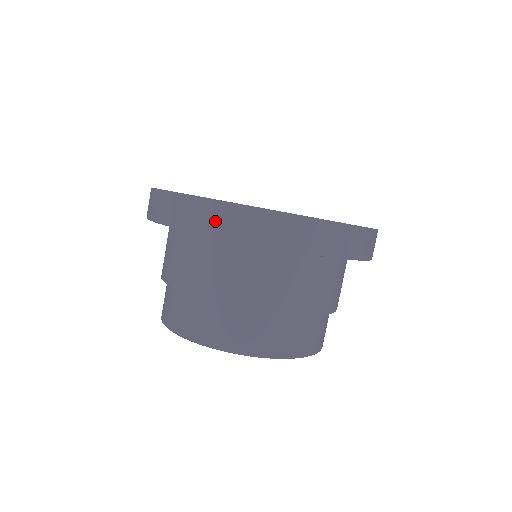
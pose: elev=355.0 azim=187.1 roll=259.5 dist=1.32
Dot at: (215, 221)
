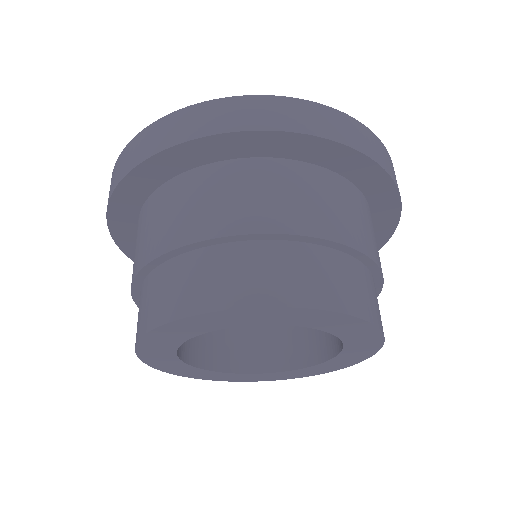
Dot at: occluded
